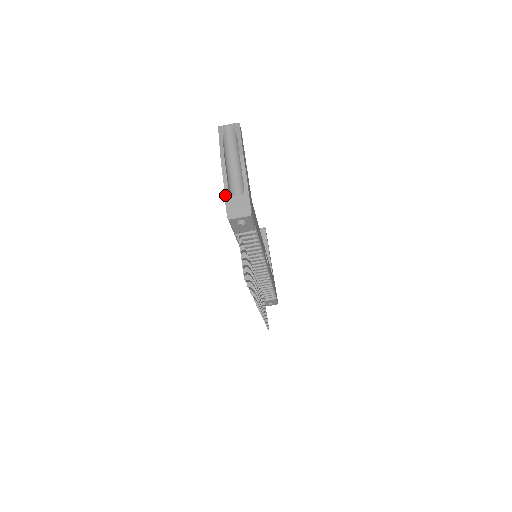
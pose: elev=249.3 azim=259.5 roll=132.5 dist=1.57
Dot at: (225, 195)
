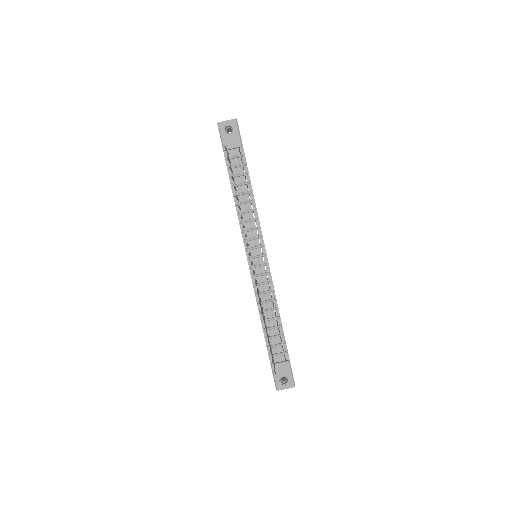
Dot at: occluded
